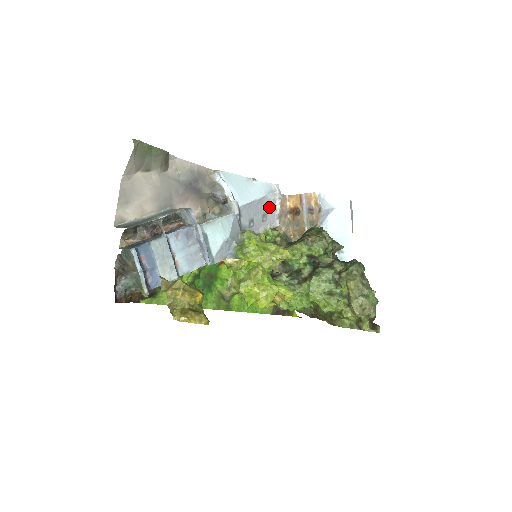
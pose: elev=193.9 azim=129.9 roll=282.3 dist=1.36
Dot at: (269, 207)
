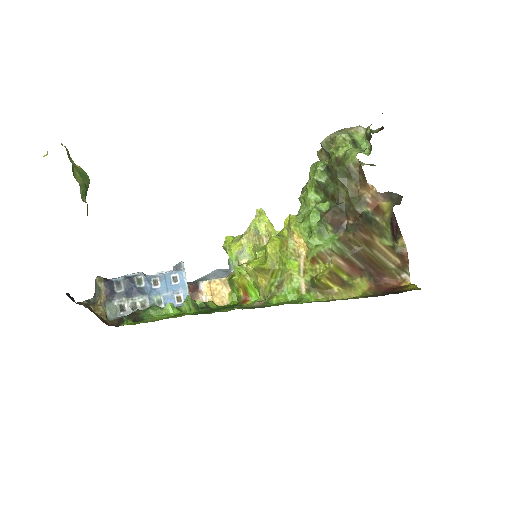
Dot at: occluded
